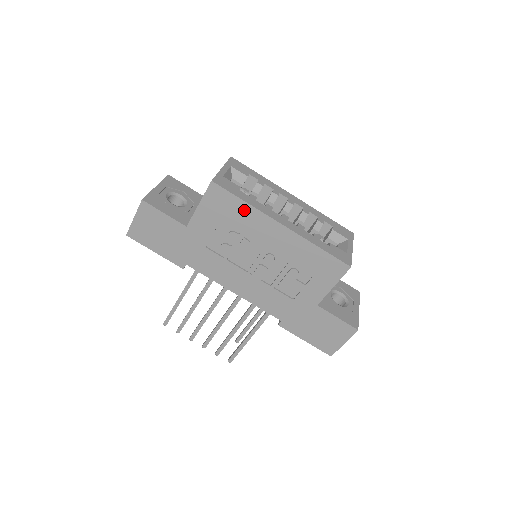
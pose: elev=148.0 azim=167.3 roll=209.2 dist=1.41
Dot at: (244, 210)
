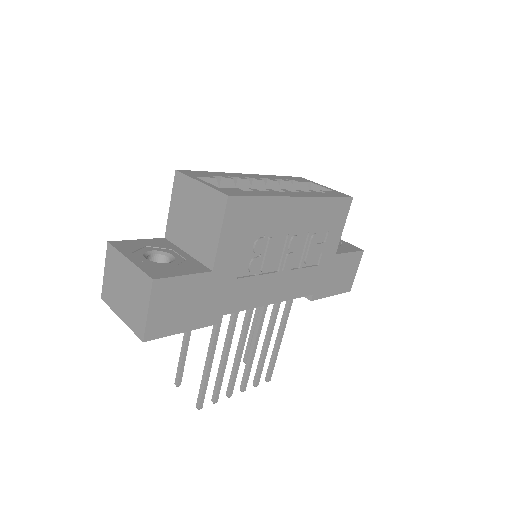
Dot at: (265, 207)
